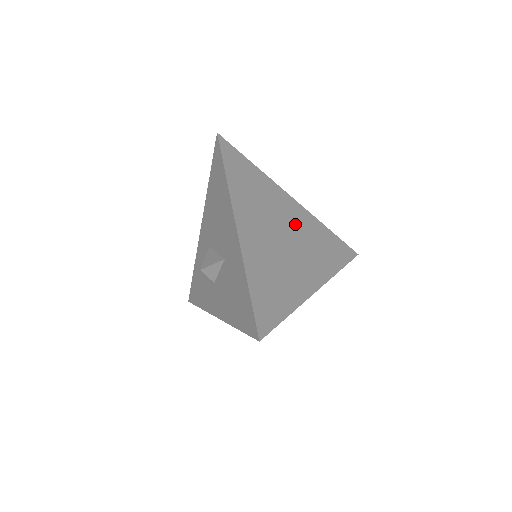
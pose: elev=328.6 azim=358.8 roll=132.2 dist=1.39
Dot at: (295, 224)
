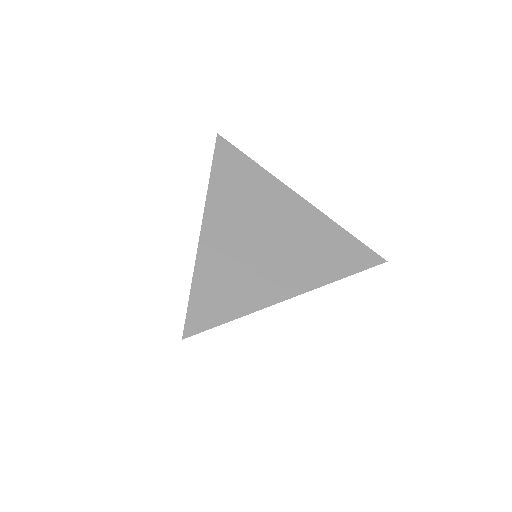
Dot at: (290, 224)
